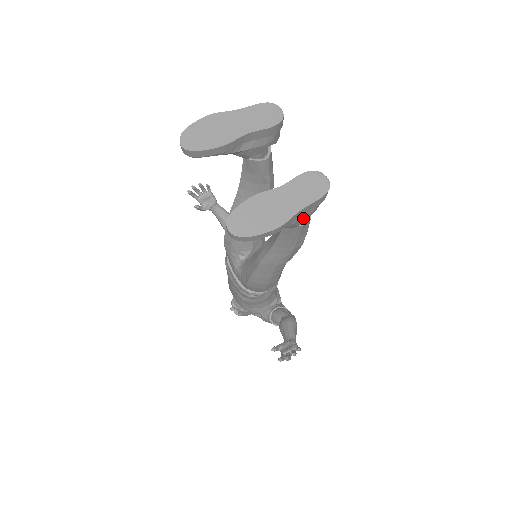
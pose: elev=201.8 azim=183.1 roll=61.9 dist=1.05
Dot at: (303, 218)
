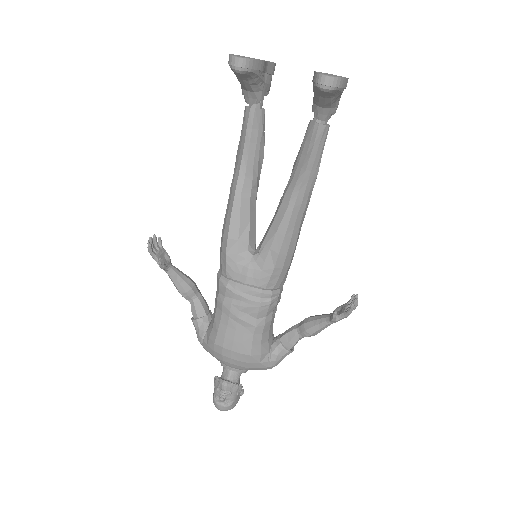
Dot at: (339, 99)
